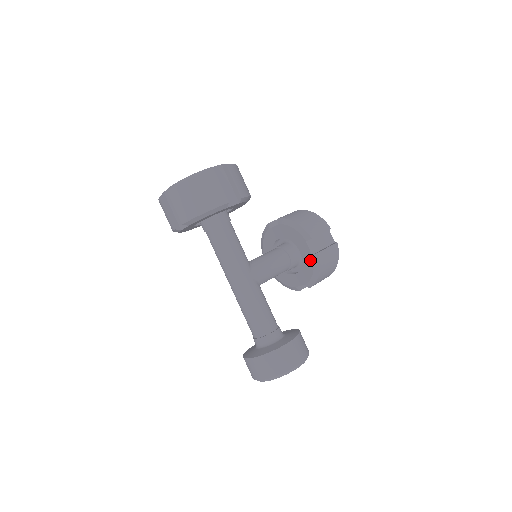
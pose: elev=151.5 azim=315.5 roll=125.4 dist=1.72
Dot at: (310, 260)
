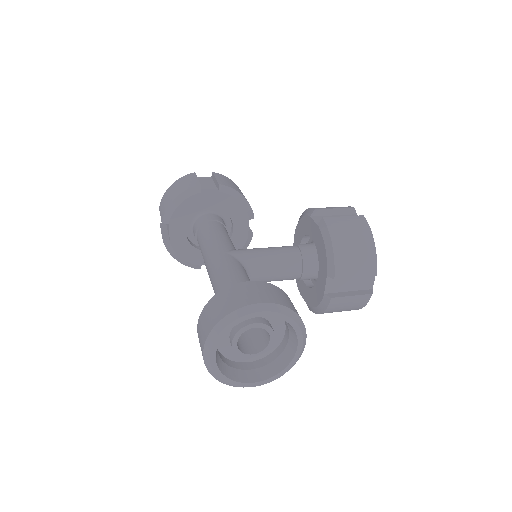
Dot at: (318, 234)
